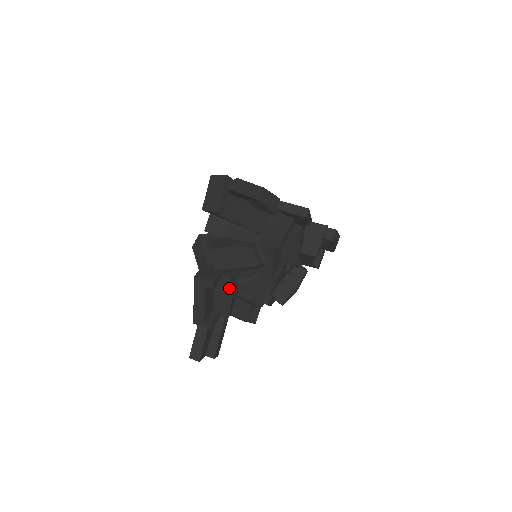
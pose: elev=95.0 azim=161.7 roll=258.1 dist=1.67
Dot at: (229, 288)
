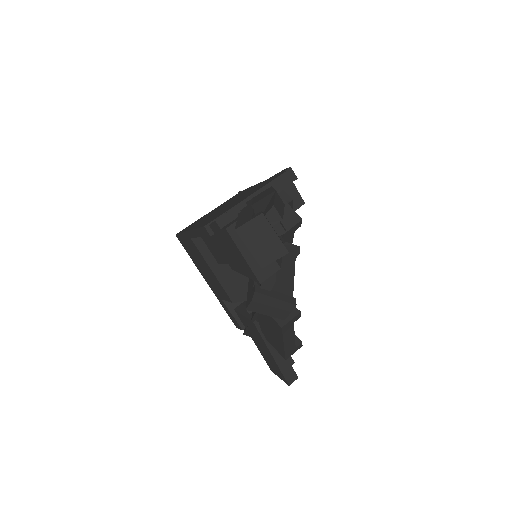
Dot at: occluded
